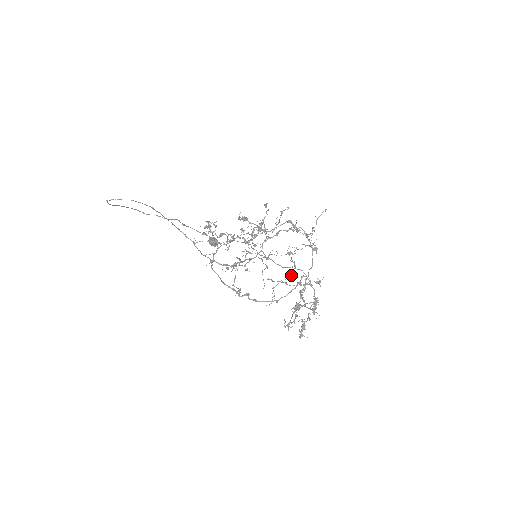
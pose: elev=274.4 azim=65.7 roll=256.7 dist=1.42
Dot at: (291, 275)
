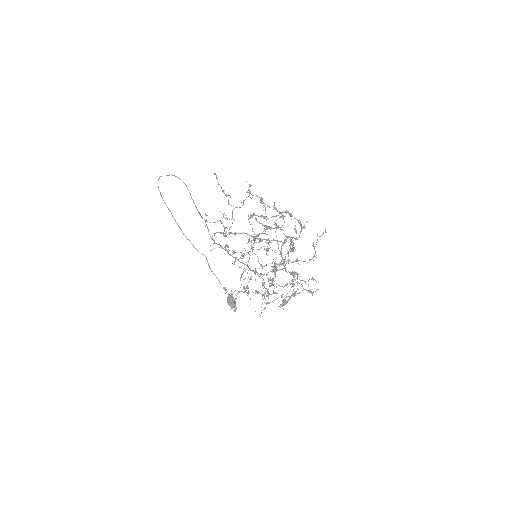
Dot at: (287, 293)
